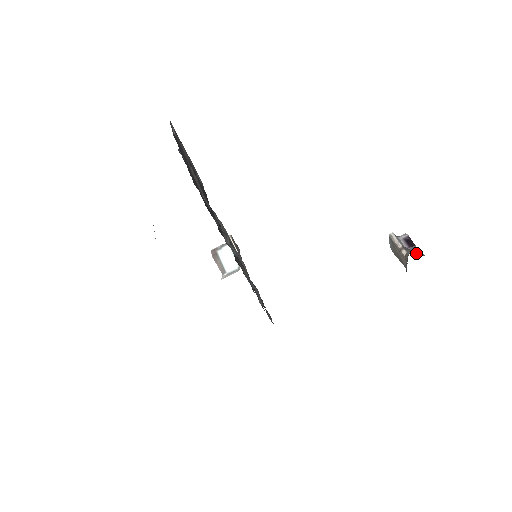
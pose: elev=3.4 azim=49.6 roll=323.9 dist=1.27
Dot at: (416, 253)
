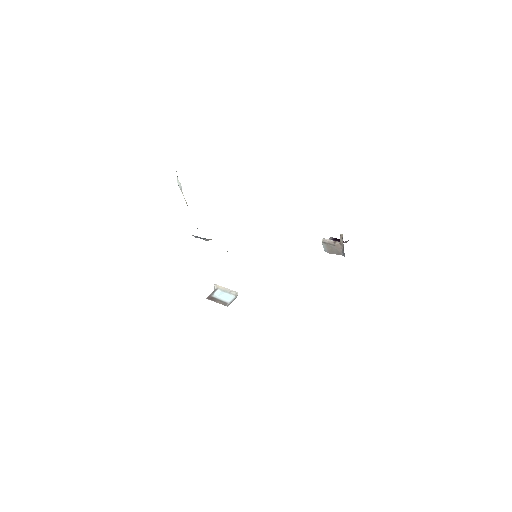
Dot at: (344, 242)
